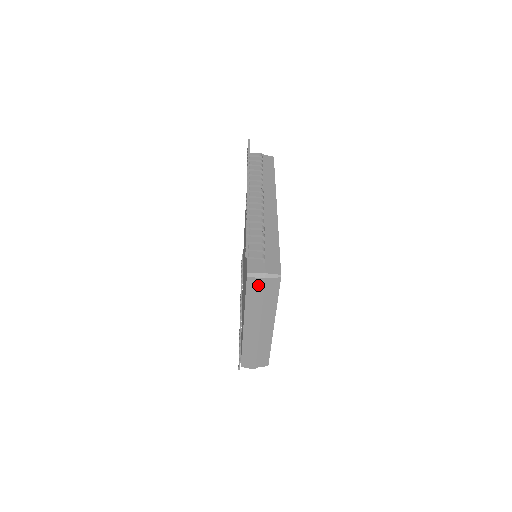
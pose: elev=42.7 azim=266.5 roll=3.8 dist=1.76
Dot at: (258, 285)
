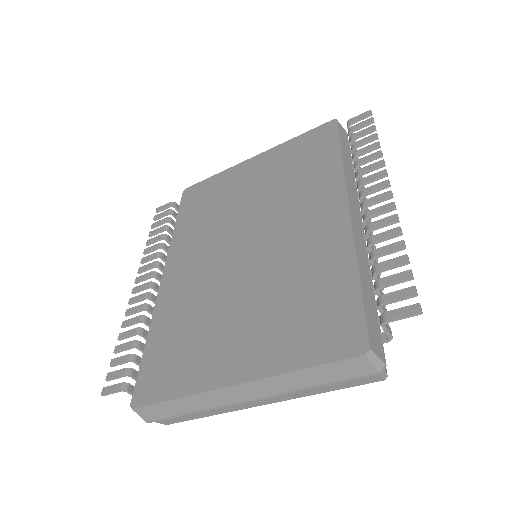
Dot at: (356, 371)
